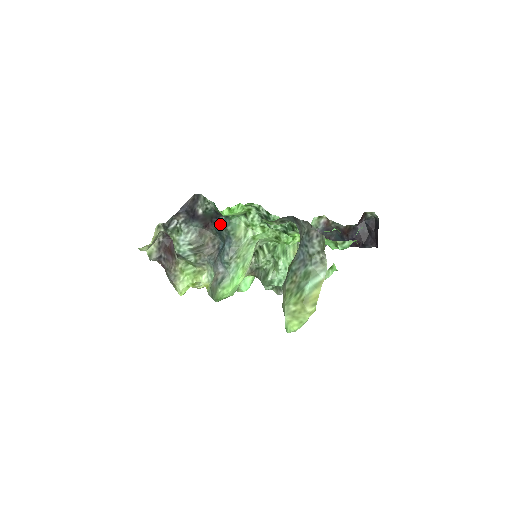
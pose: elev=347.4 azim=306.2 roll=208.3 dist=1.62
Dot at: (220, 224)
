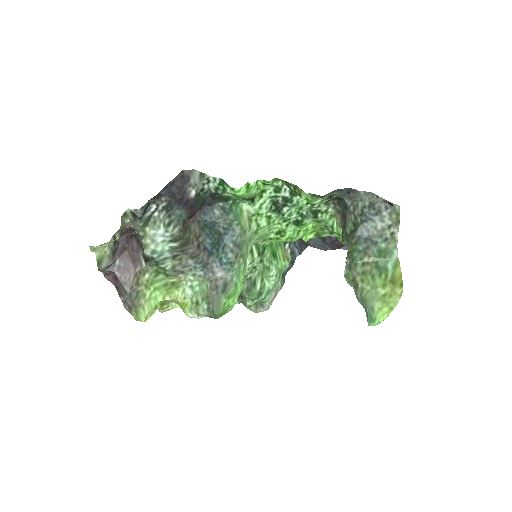
Dot at: (215, 213)
